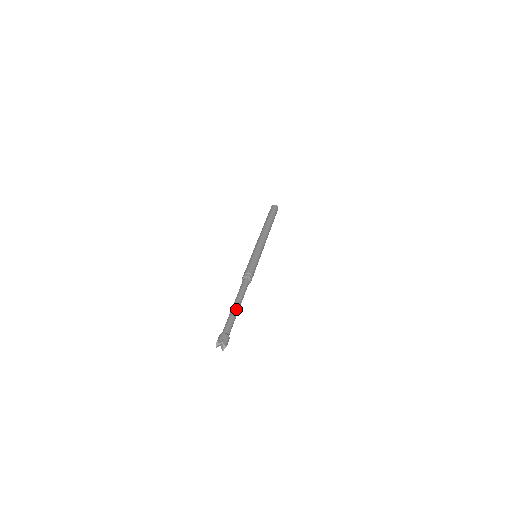
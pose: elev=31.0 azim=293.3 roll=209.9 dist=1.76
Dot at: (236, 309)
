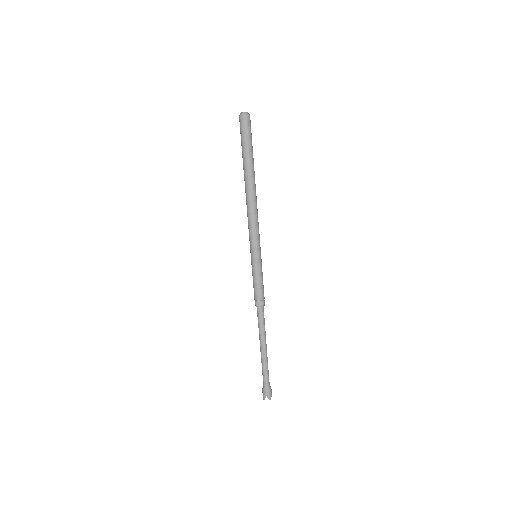
Dot at: (264, 356)
